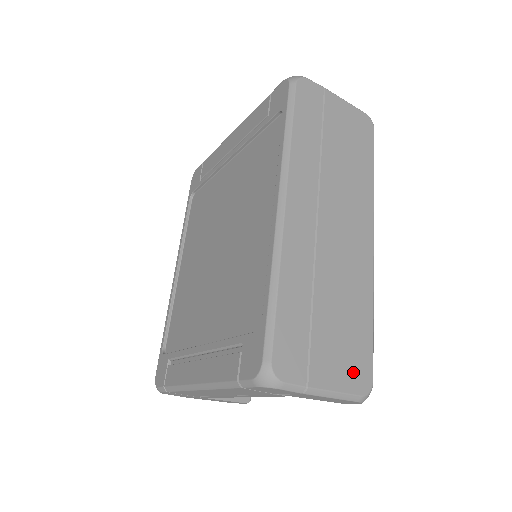
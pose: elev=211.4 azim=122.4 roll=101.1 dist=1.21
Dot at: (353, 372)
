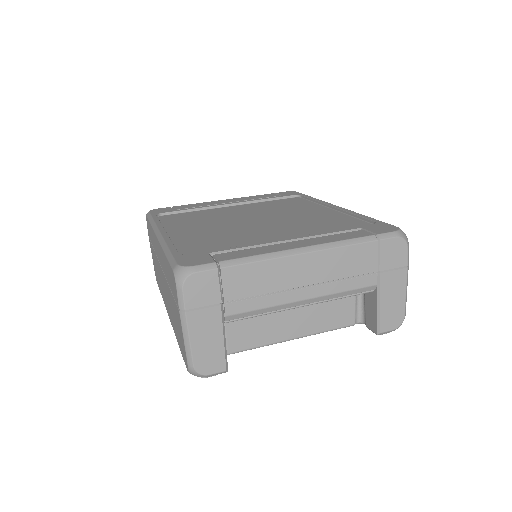
Dot at: occluded
